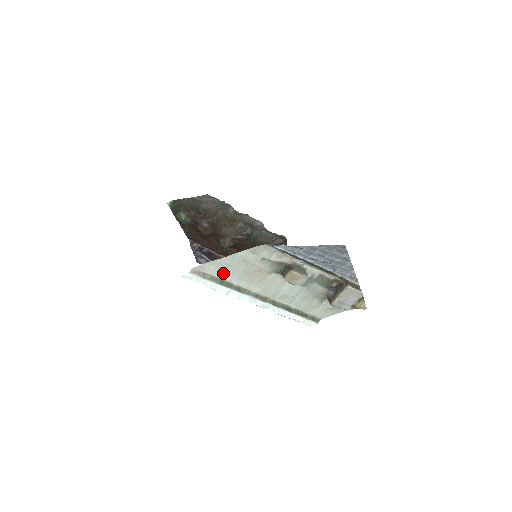
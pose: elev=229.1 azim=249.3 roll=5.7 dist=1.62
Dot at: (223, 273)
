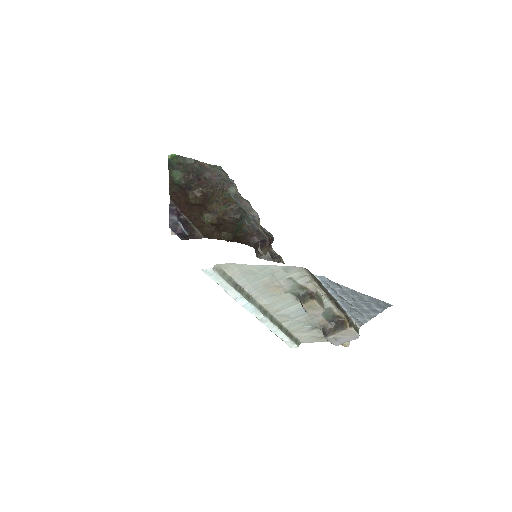
Dot at: (242, 278)
